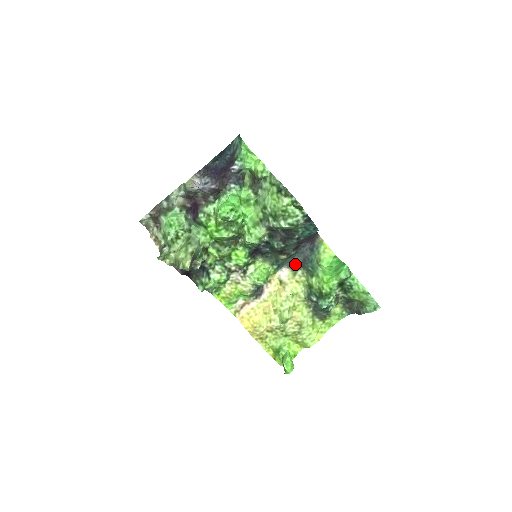
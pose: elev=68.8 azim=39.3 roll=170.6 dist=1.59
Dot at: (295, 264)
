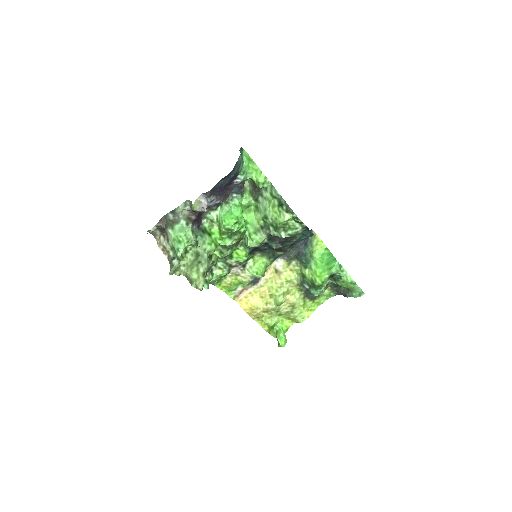
Dot at: (290, 256)
